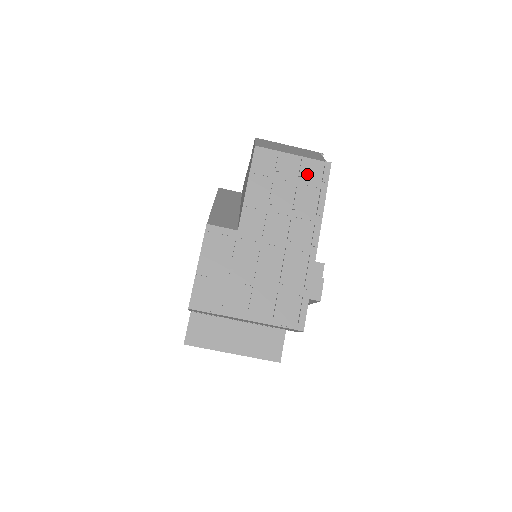
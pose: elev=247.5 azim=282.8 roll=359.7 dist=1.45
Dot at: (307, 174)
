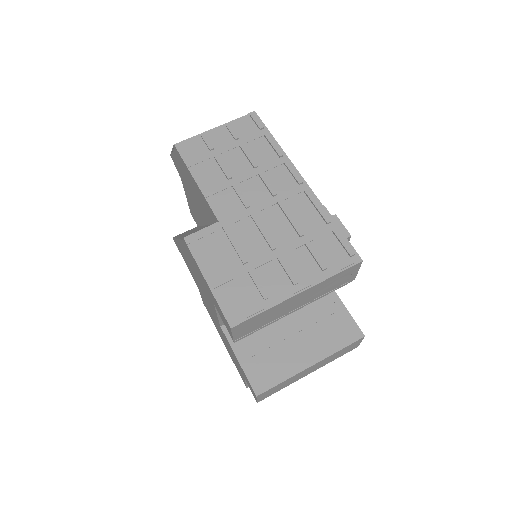
Dot at: (241, 133)
